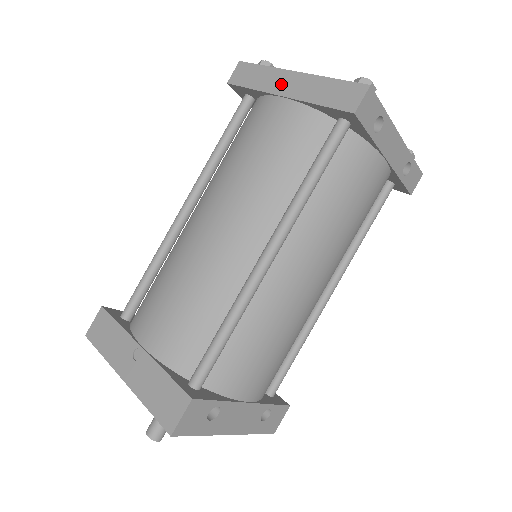
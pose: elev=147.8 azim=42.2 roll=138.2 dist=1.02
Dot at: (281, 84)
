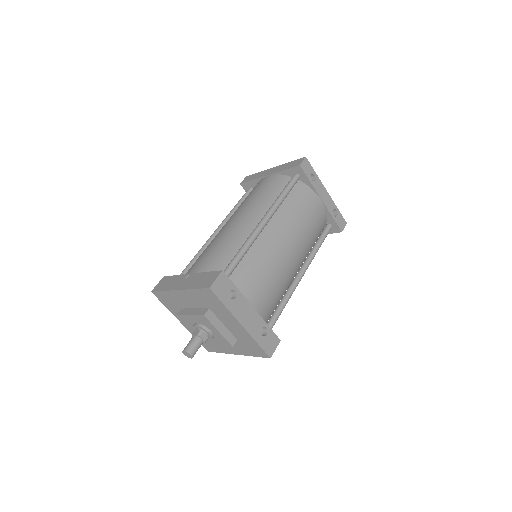
Dot at: (267, 173)
